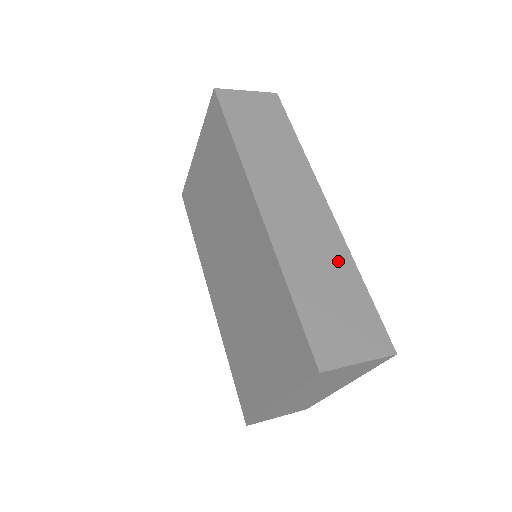
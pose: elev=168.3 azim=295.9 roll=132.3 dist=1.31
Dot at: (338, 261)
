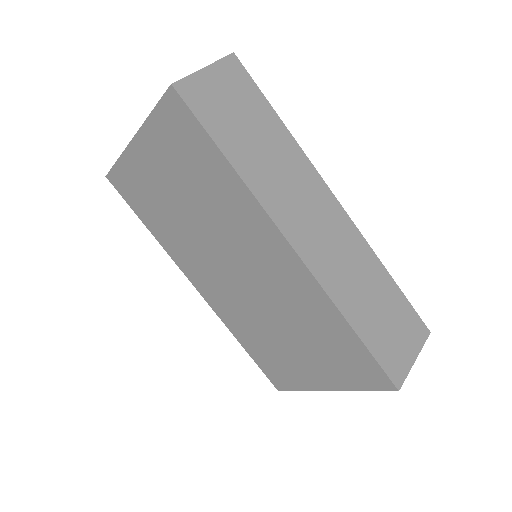
Dot at: (370, 269)
